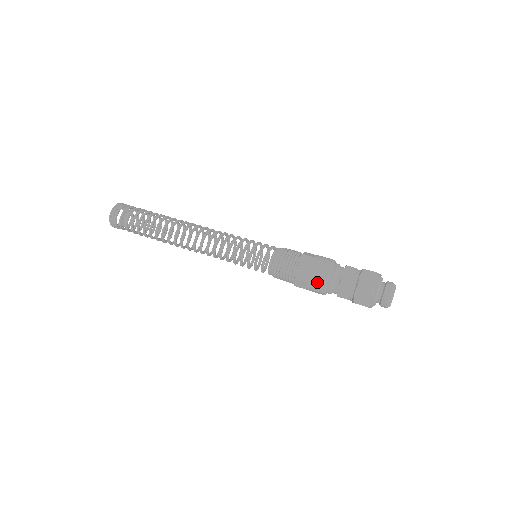
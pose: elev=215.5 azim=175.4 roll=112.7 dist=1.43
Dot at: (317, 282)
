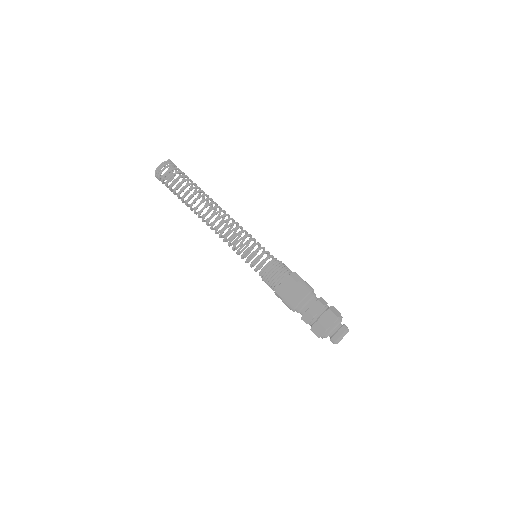
Dot at: (290, 303)
